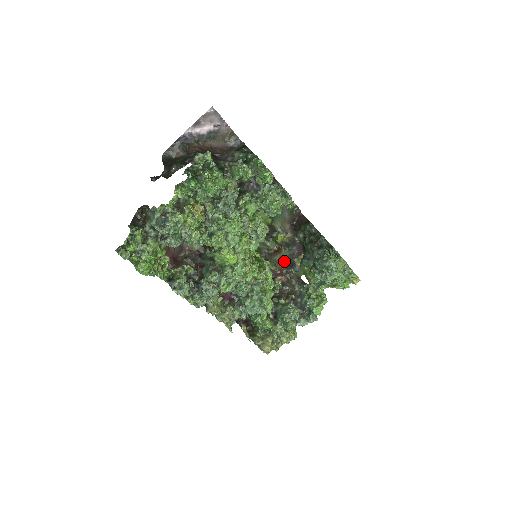
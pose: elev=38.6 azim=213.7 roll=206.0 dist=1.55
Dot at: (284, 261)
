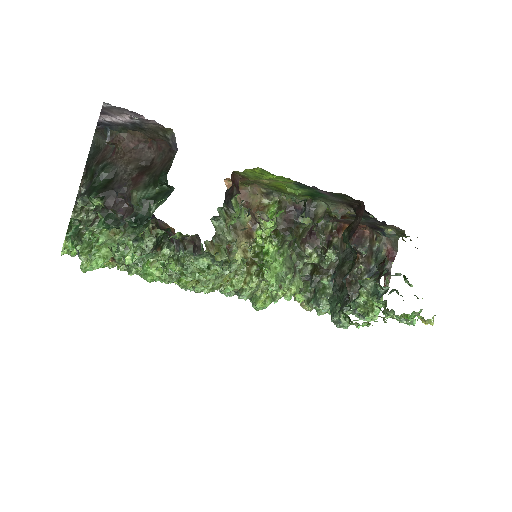
Dot at: (362, 223)
